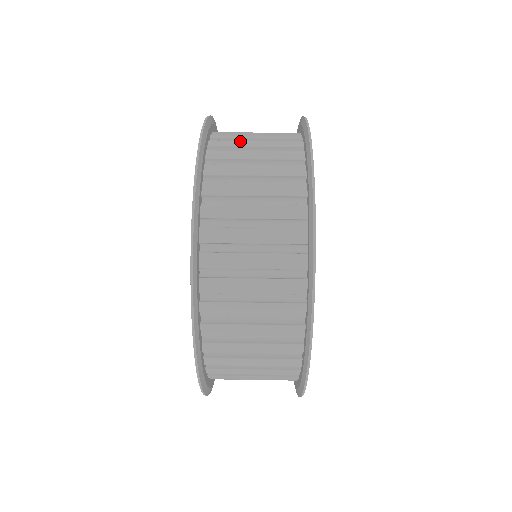
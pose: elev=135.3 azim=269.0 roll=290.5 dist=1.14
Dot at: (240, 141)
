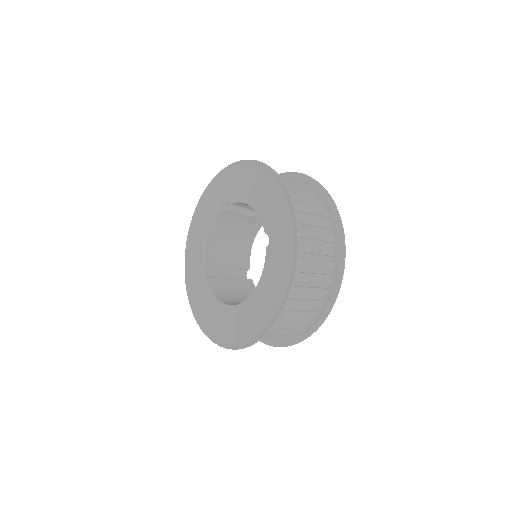
Dot at: occluded
